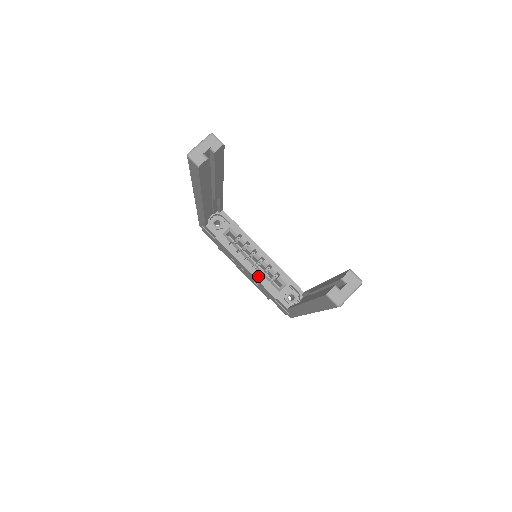
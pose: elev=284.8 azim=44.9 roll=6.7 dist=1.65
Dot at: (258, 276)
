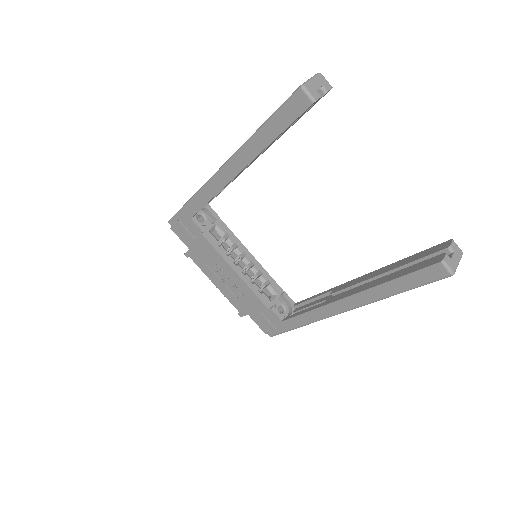
Dot at: (249, 282)
